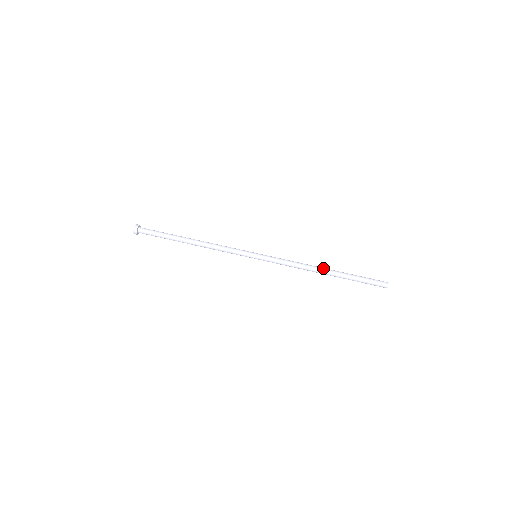
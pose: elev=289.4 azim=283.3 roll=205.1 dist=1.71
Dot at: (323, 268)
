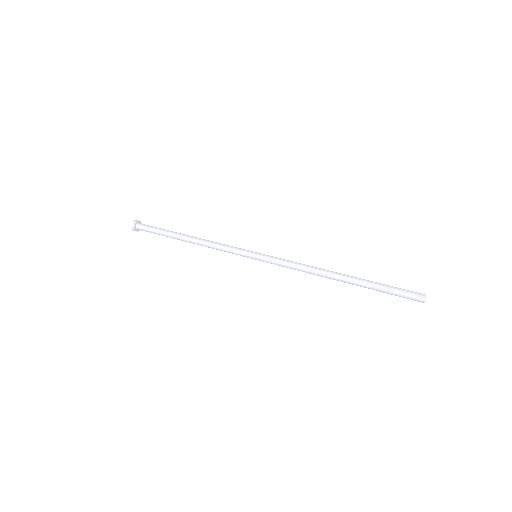
Dot at: occluded
